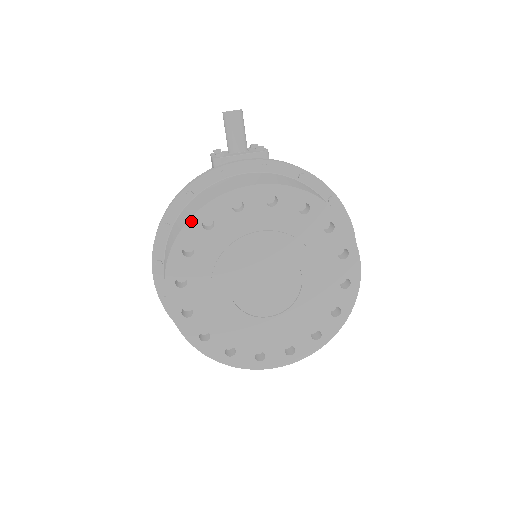
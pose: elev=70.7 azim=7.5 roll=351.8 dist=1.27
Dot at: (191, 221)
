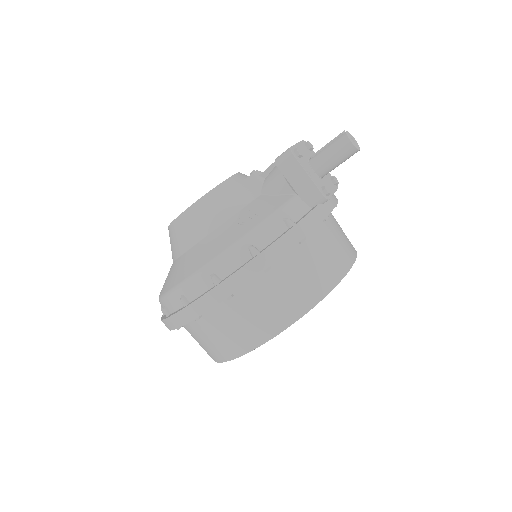
Dot at: (325, 296)
